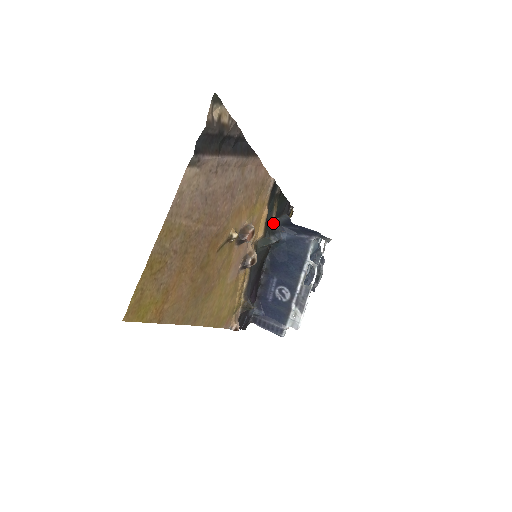
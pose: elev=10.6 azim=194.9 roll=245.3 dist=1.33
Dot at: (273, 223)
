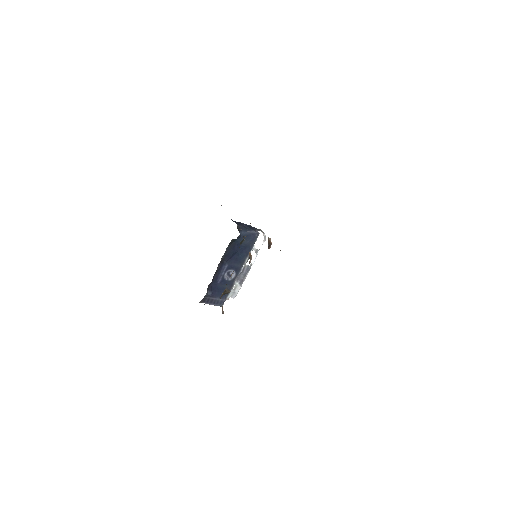
Dot at: (237, 225)
